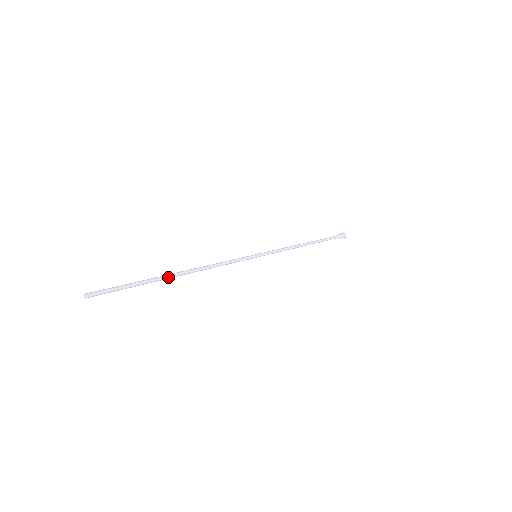
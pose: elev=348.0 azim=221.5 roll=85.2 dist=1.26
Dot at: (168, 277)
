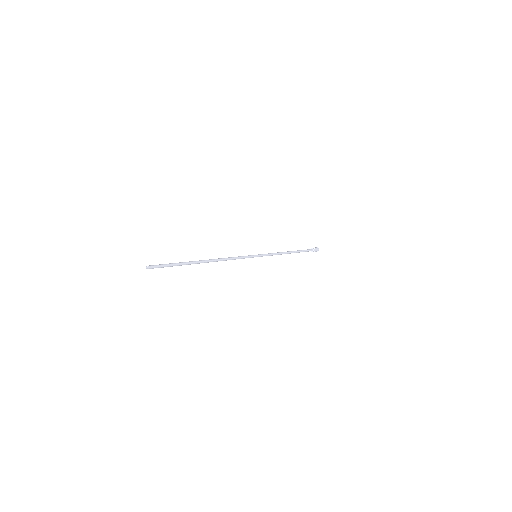
Dot at: (199, 262)
